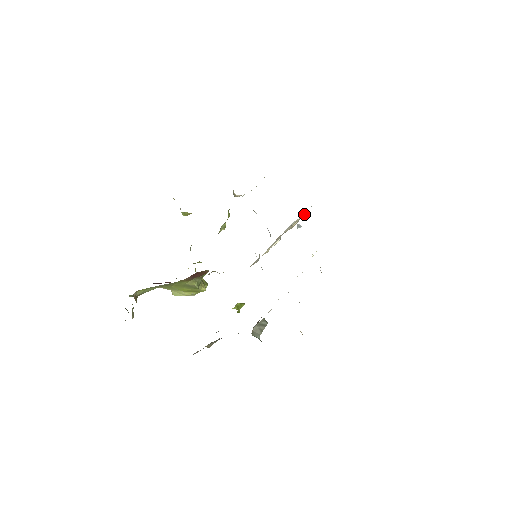
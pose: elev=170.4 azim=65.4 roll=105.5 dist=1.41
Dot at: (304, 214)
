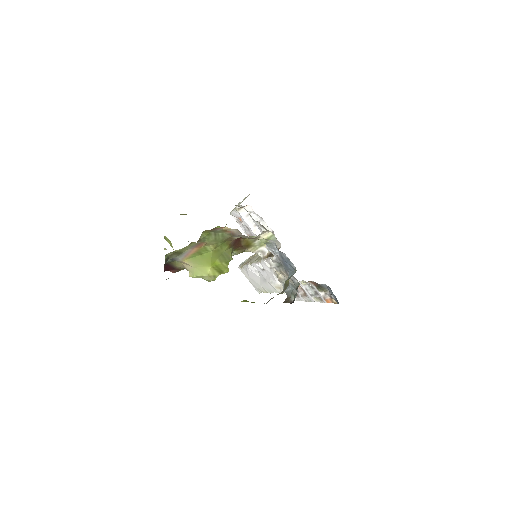
Dot at: occluded
